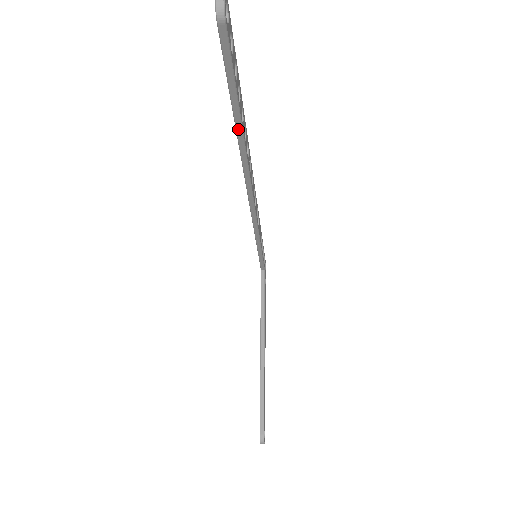
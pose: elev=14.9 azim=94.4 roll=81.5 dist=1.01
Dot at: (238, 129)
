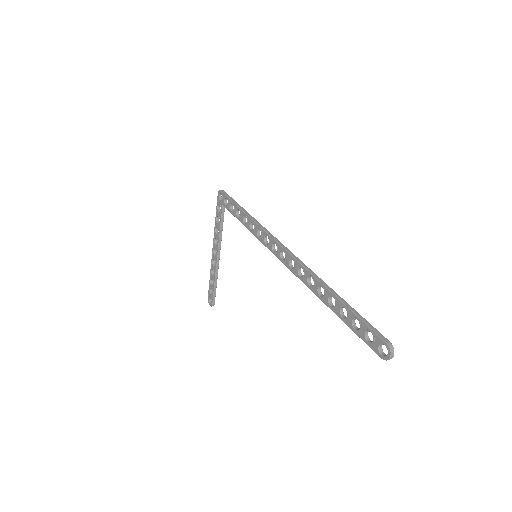
Dot at: (329, 307)
